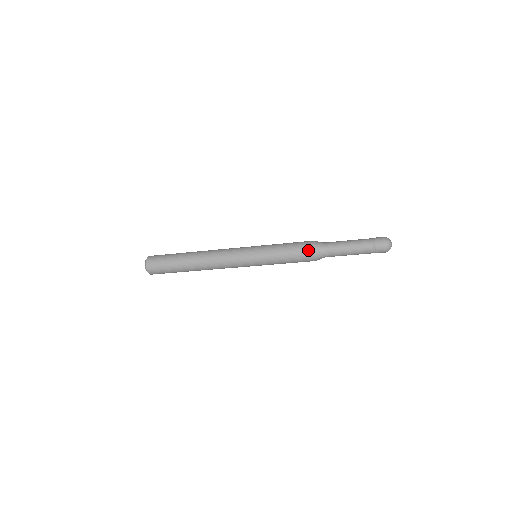
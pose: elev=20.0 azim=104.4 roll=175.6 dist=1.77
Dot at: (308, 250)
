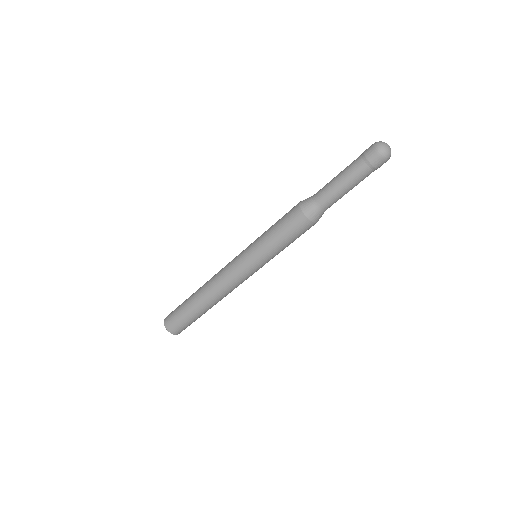
Dot at: (295, 206)
